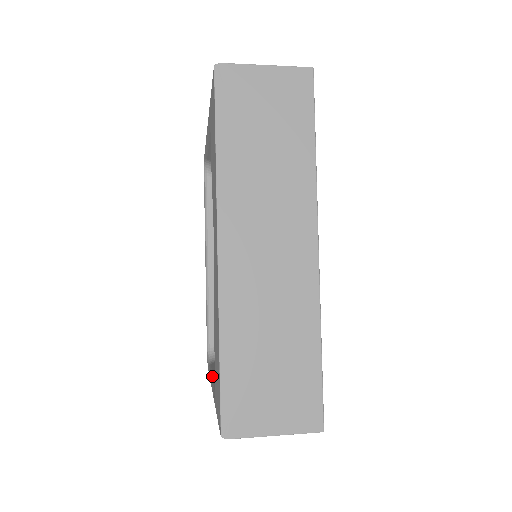
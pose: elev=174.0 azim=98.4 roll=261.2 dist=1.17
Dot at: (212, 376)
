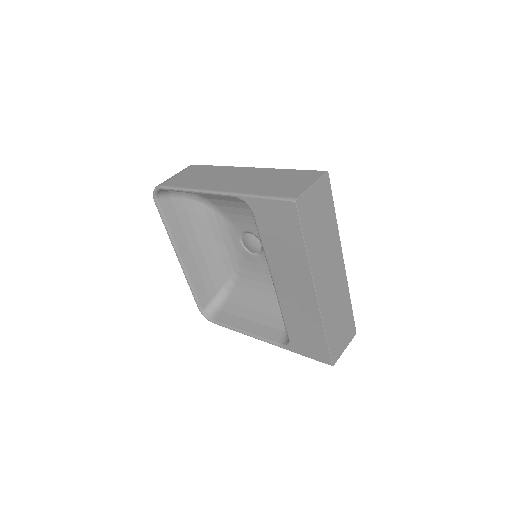
Dot at: (243, 331)
